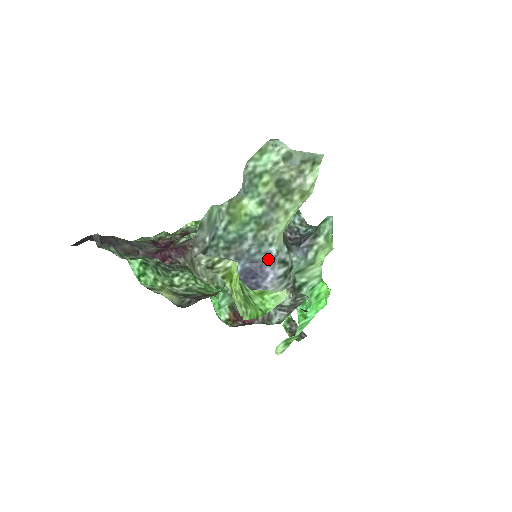
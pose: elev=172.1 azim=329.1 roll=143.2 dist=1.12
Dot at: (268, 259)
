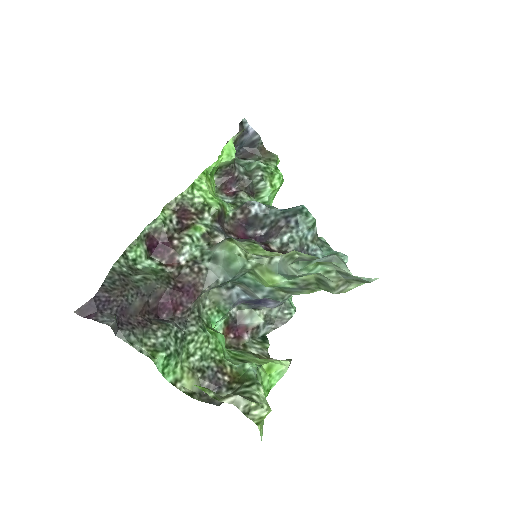
Dot at: (275, 300)
